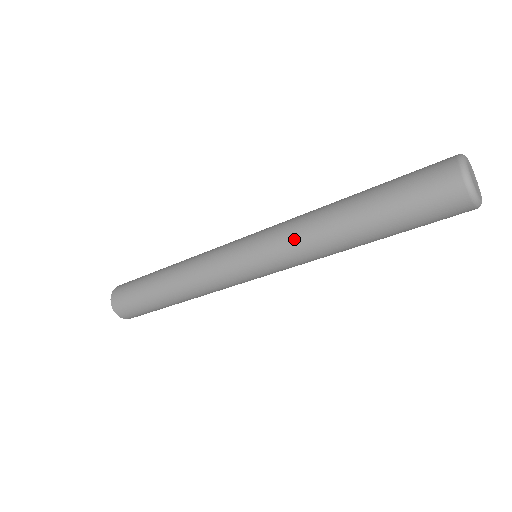
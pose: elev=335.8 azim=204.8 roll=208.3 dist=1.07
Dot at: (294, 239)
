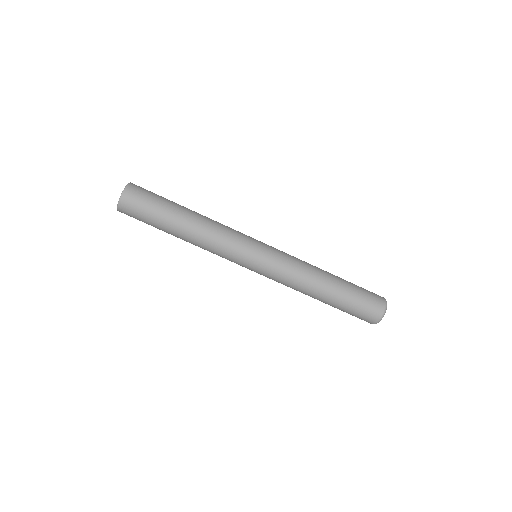
Dot at: (291, 280)
